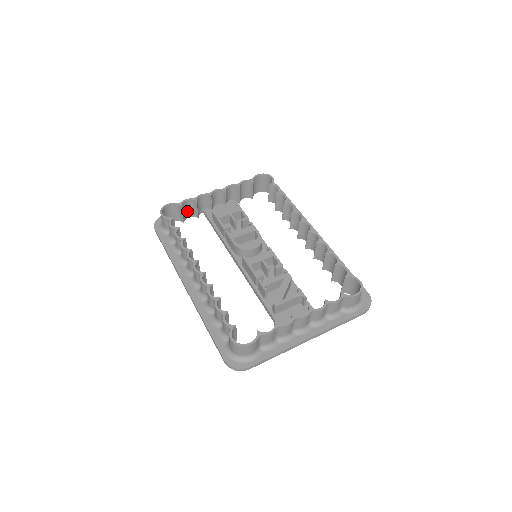
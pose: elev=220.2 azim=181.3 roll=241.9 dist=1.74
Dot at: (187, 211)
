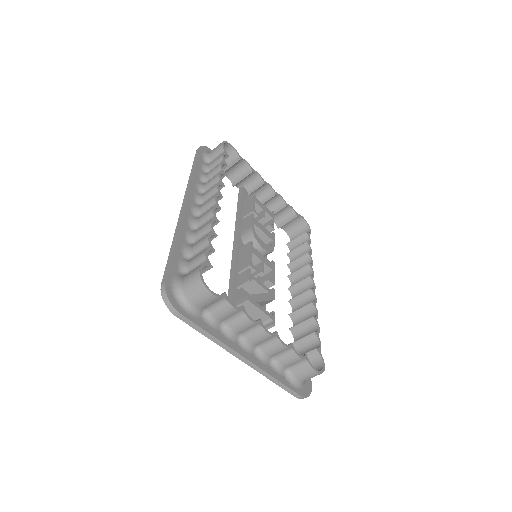
Dot at: (234, 171)
